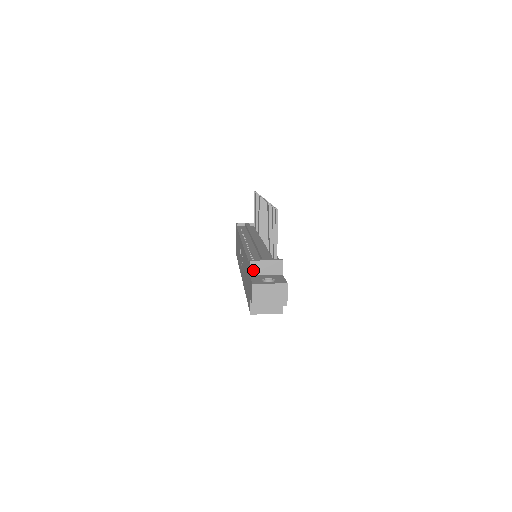
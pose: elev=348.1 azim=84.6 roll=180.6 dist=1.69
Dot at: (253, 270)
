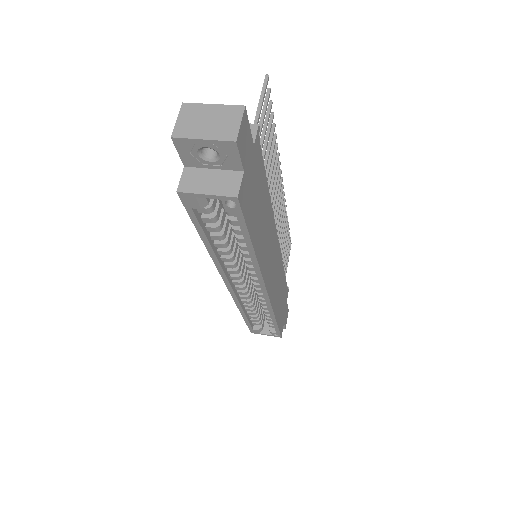
Dot at: occluded
